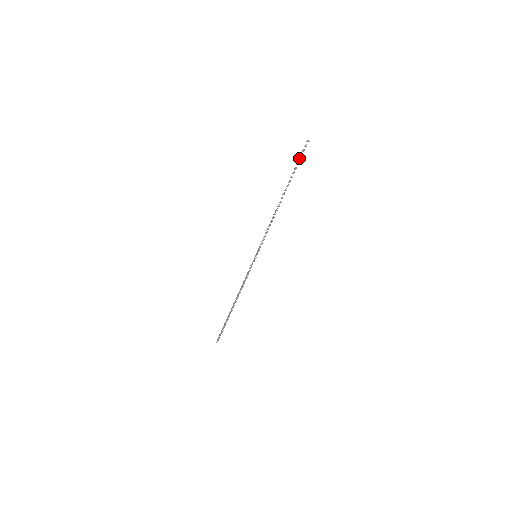
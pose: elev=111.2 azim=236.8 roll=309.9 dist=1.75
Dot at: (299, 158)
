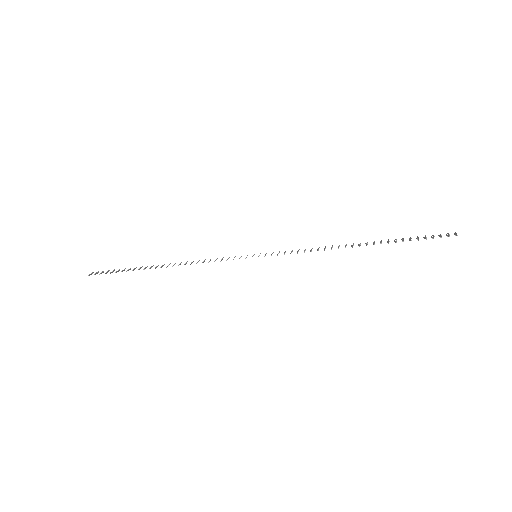
Dot at: occluded
